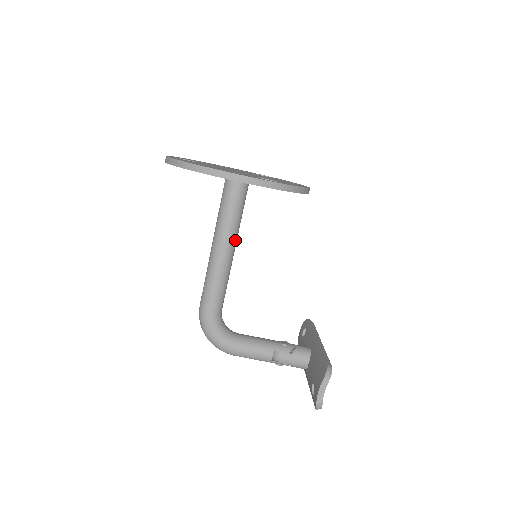
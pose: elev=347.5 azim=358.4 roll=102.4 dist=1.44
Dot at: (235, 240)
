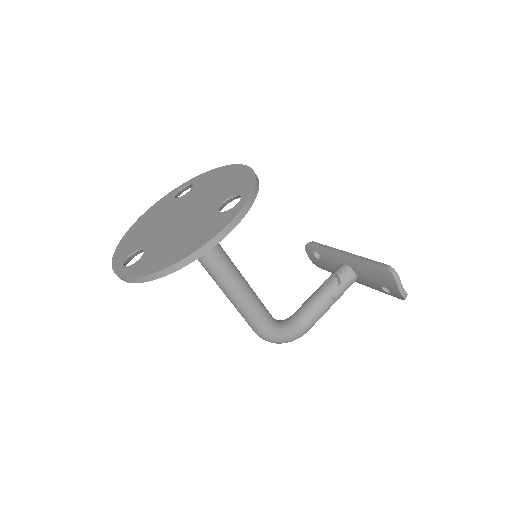
Dot at: (234, 265)
